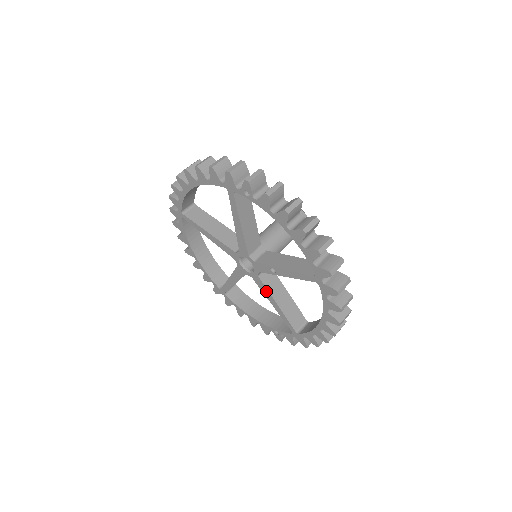
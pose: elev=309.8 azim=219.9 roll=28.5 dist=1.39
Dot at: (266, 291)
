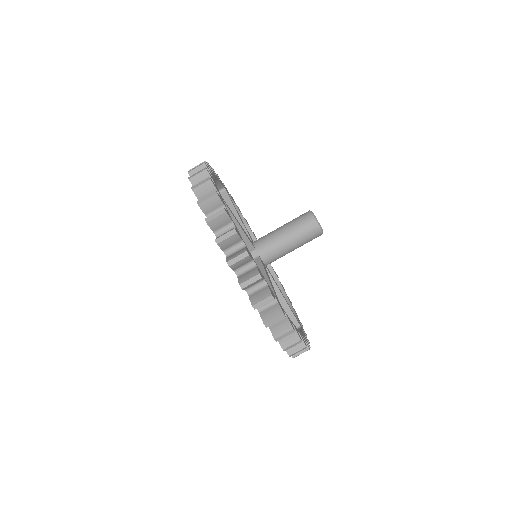
Dot at: occluded
